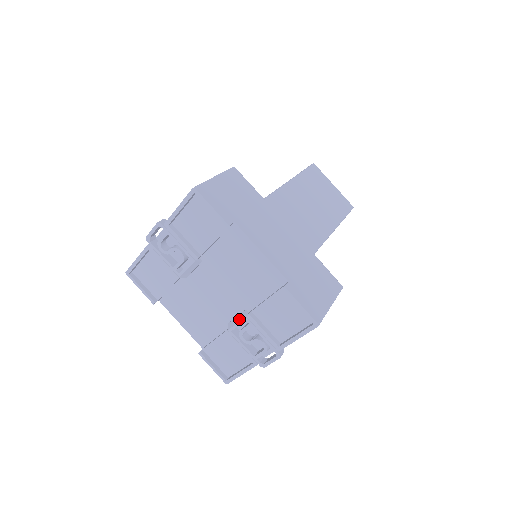
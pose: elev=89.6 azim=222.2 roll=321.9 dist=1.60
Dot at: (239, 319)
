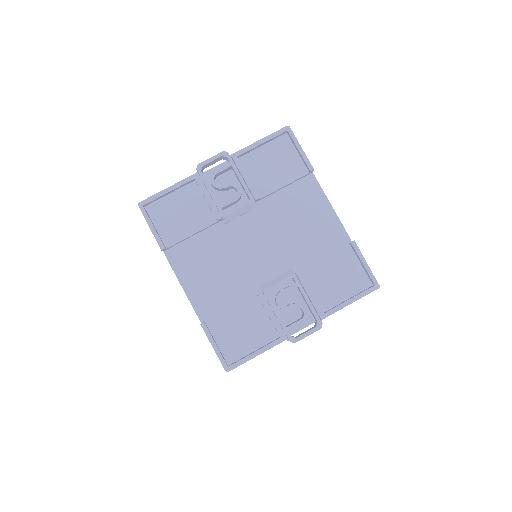
Dot at: (283, 277)
